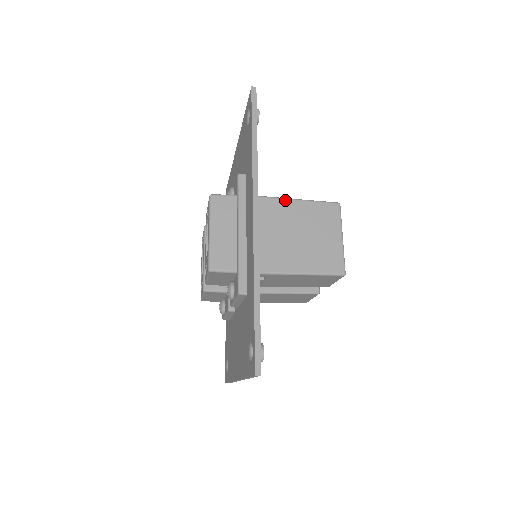
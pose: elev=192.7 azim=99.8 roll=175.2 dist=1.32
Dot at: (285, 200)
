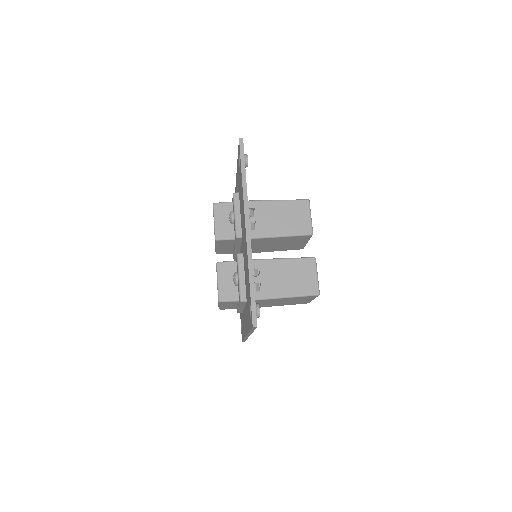
Dot at: (276, 299)
